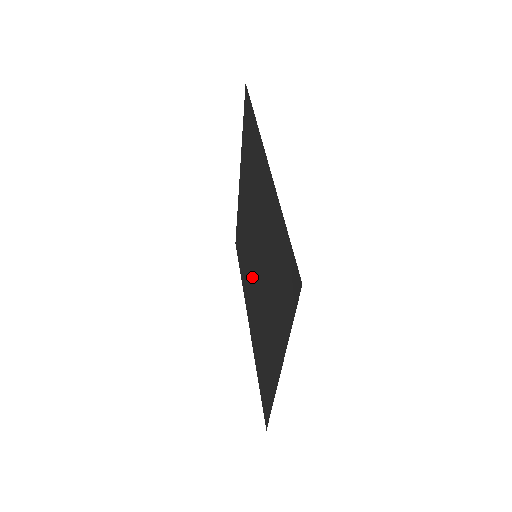
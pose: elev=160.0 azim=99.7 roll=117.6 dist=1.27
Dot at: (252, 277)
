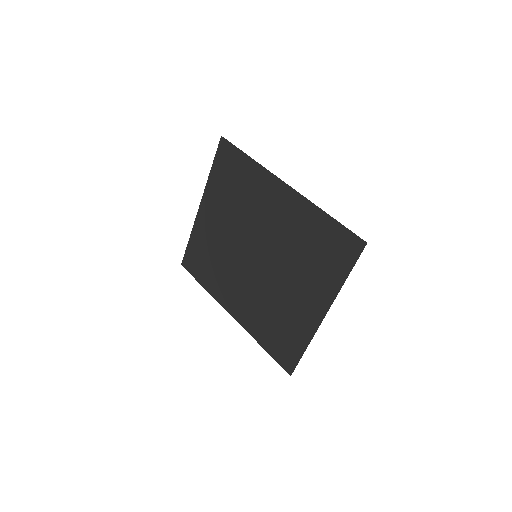
Dot at: (245, 275)
